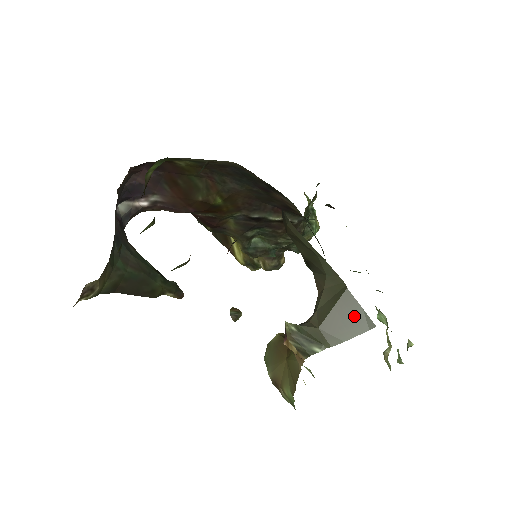
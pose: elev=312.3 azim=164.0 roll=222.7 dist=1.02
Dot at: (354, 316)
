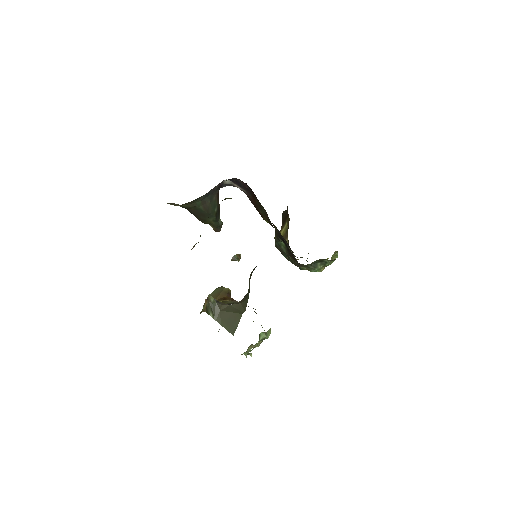
Dot at: (233, 324)
